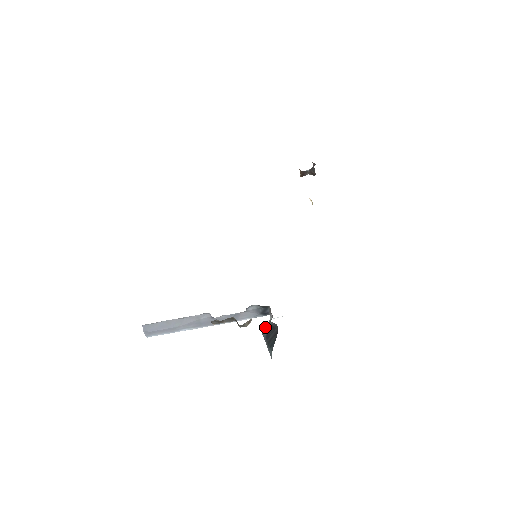
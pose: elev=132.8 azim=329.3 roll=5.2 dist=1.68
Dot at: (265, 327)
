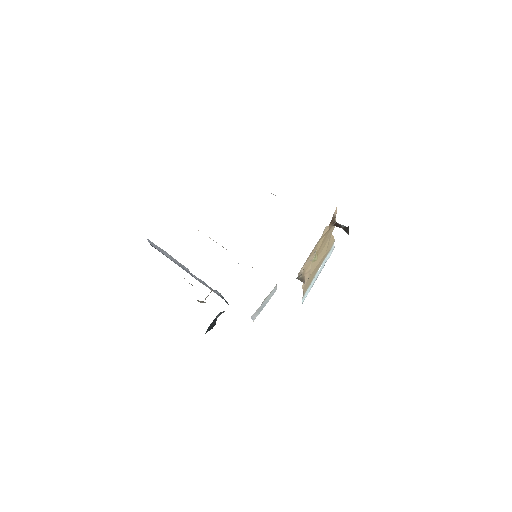
Dot at: (221, 312)
